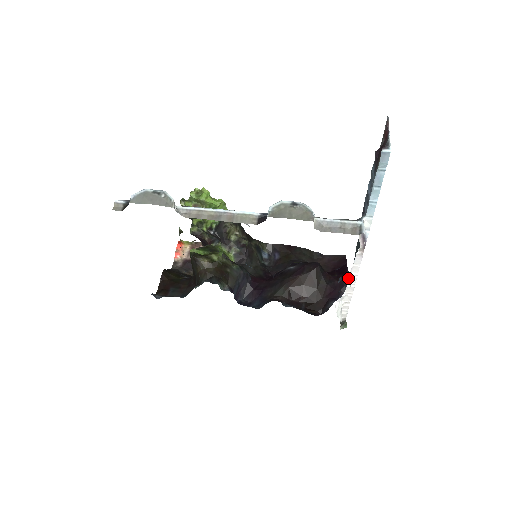
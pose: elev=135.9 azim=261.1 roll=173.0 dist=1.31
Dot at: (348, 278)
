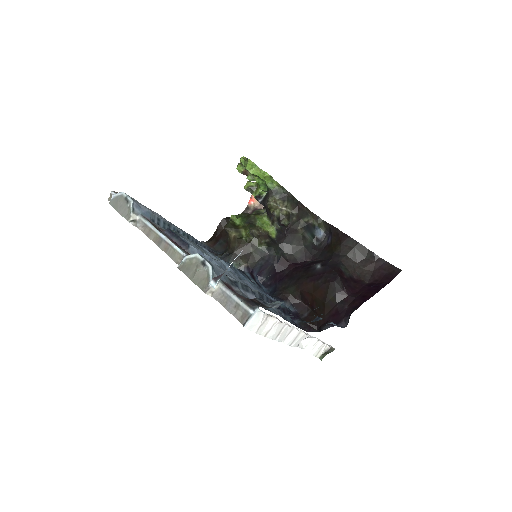
Dot at: (353, 311)
